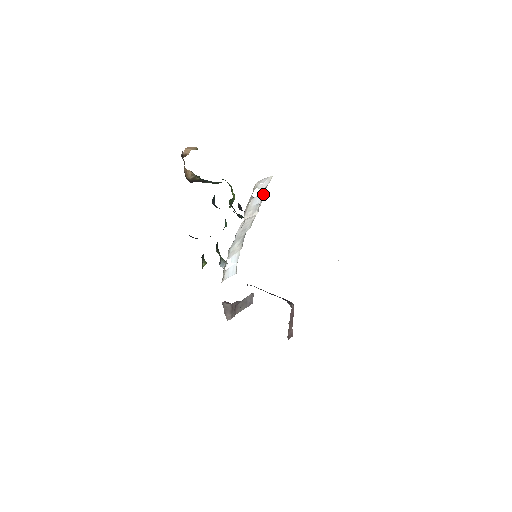
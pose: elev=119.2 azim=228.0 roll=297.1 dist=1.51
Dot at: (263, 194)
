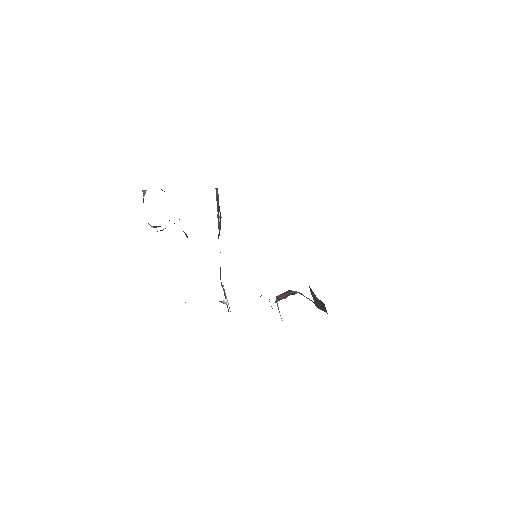
Dot at: (217, 211)
